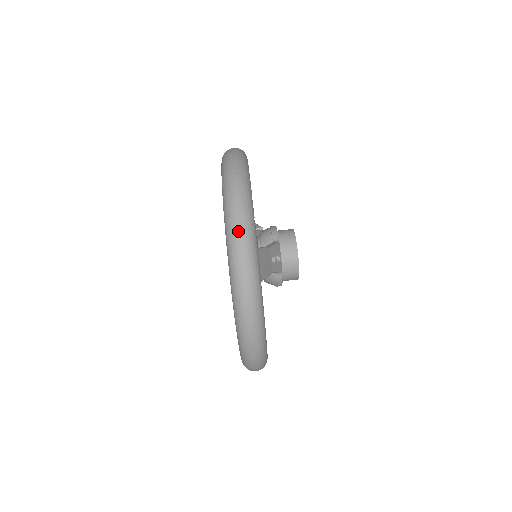
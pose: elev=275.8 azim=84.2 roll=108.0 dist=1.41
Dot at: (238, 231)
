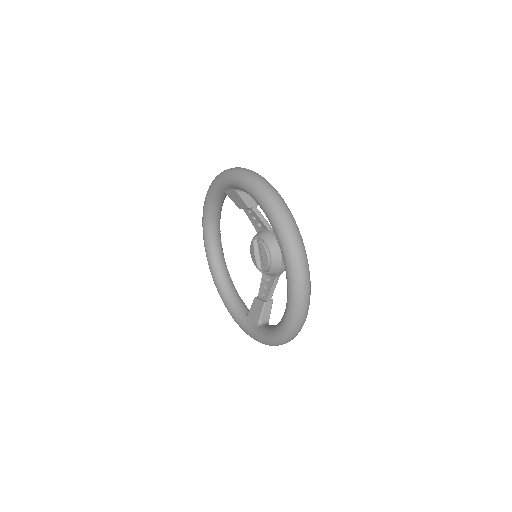
Dot at: occluded
